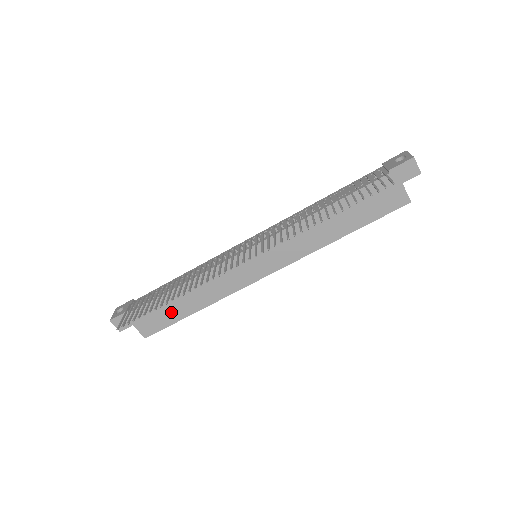
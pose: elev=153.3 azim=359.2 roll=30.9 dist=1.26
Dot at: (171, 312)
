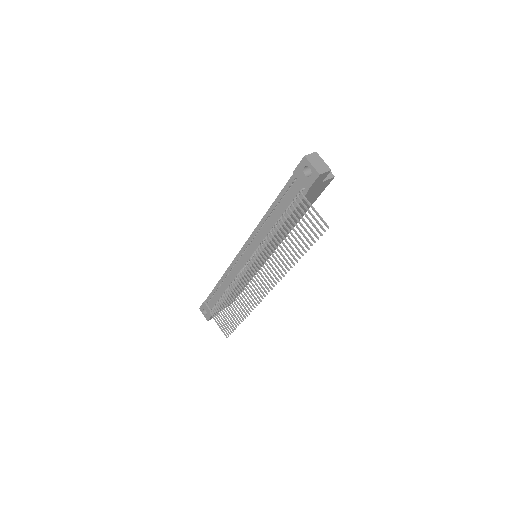
Dot at: occluded
